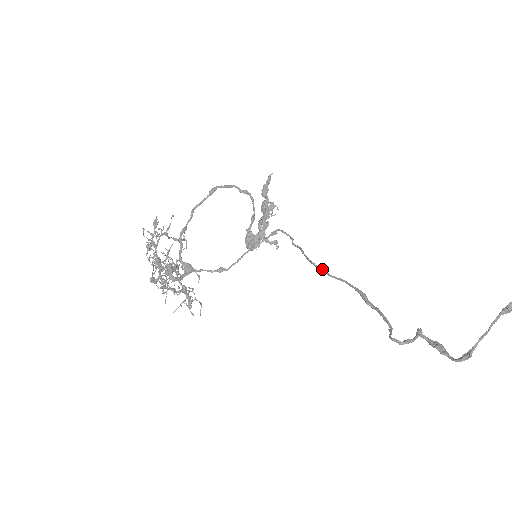
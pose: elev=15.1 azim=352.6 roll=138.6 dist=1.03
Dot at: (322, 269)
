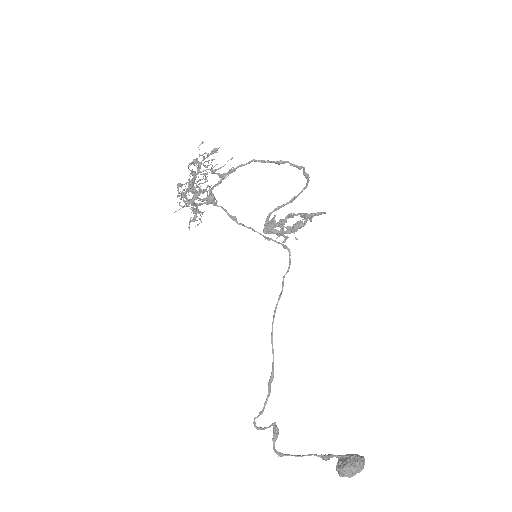
Dot at: occluded
